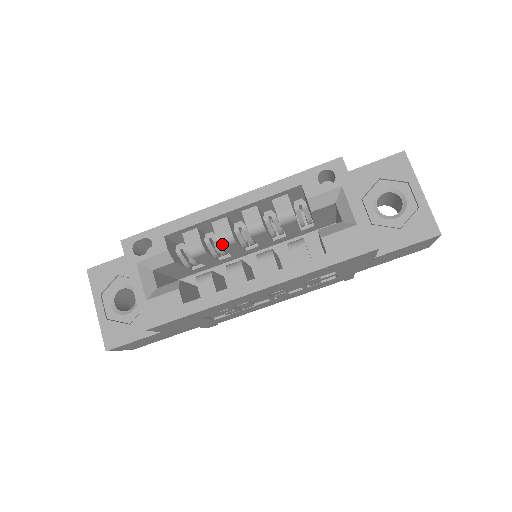
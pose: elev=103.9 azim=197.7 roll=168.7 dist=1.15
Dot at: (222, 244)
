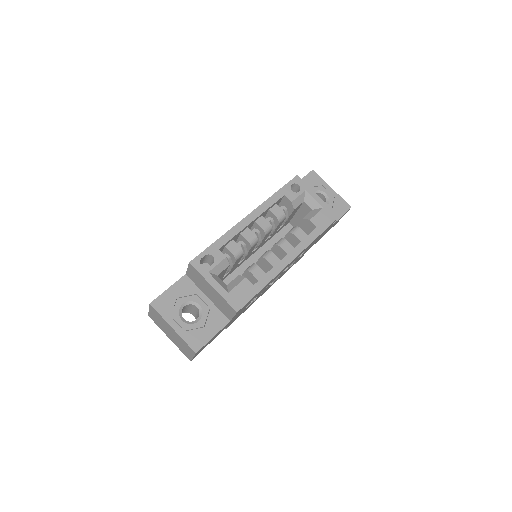
Dot at: (252, 245)
